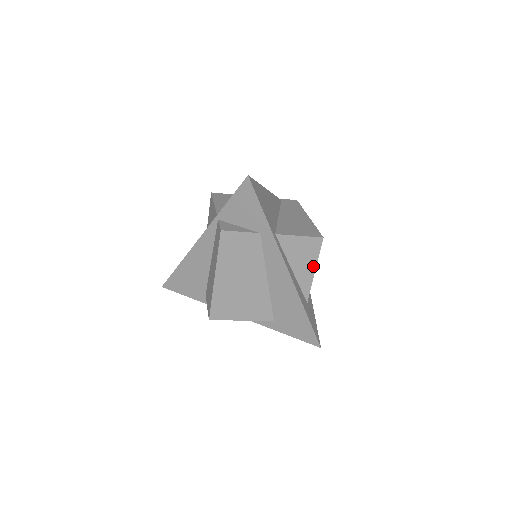
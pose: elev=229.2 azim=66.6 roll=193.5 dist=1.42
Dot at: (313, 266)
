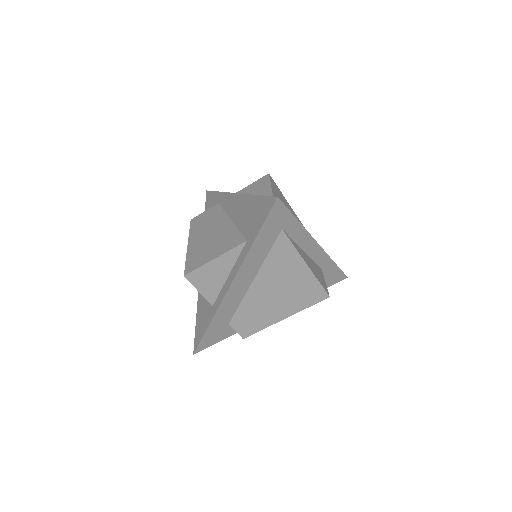
Dot at: (268, 189)
